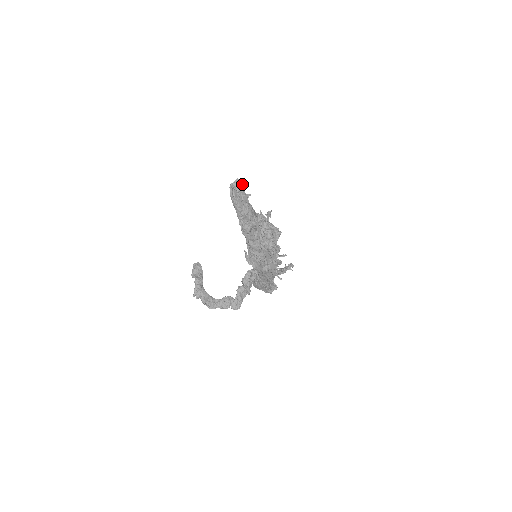
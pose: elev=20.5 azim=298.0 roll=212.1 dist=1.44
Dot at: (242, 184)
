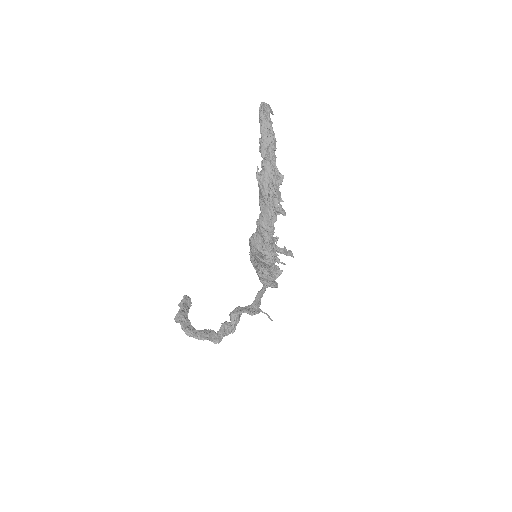
Dot at: (270, 110)
